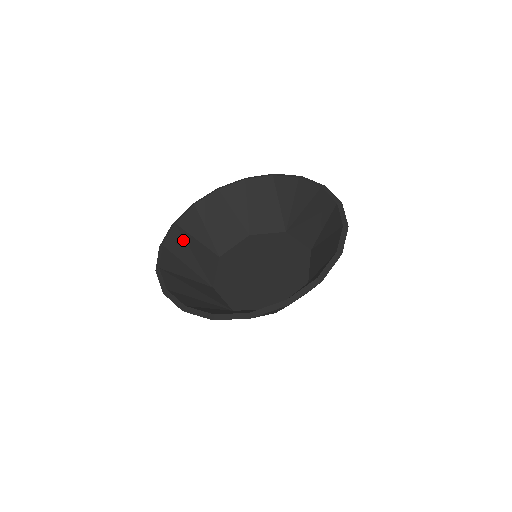
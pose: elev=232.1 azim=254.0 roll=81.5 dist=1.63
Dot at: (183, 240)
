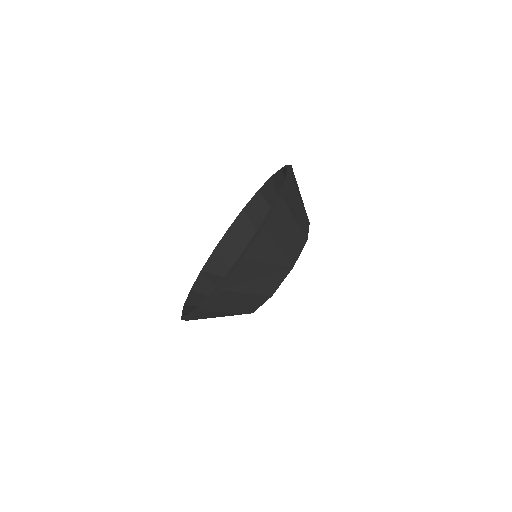
Dot at: (232, 243)
